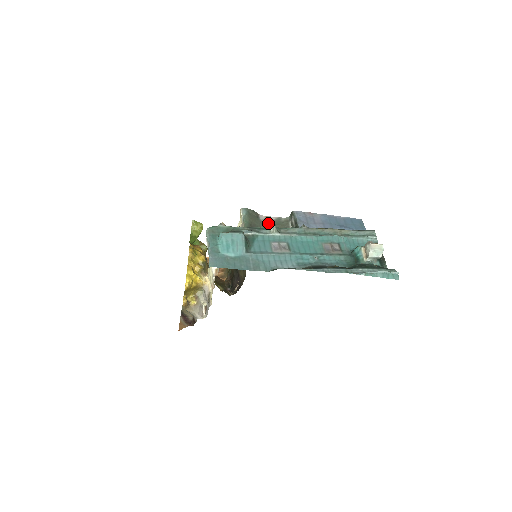
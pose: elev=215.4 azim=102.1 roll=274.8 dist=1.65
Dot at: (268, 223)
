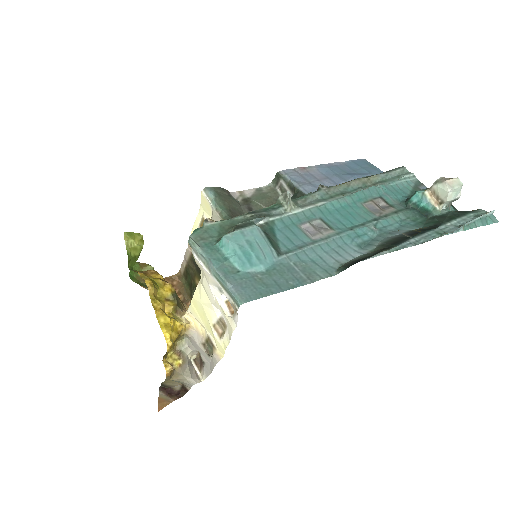
Dot at: (248, 201)
